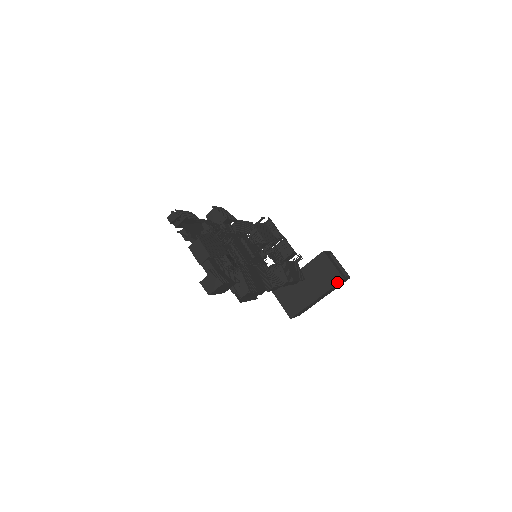
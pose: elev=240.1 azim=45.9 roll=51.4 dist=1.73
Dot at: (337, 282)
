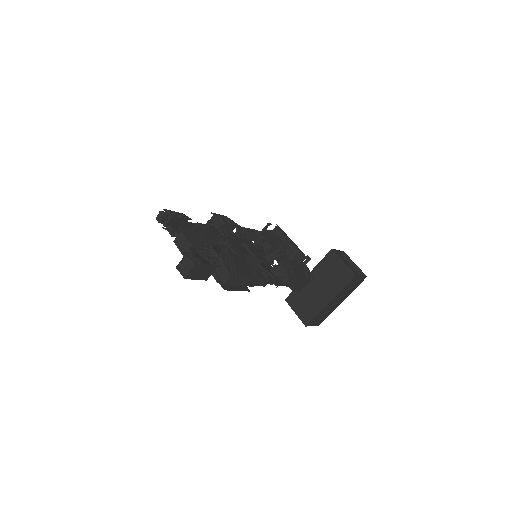
Dot at: (349, 279)
